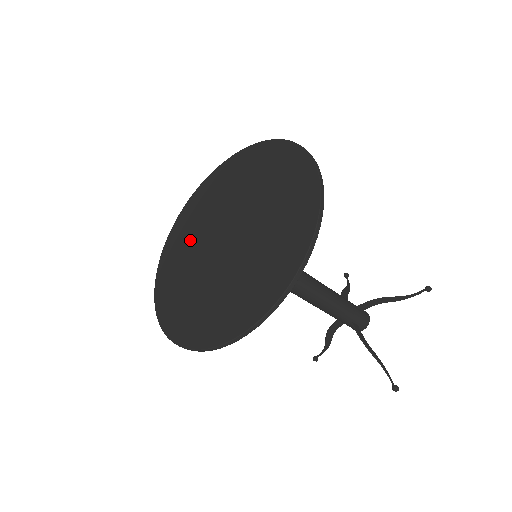
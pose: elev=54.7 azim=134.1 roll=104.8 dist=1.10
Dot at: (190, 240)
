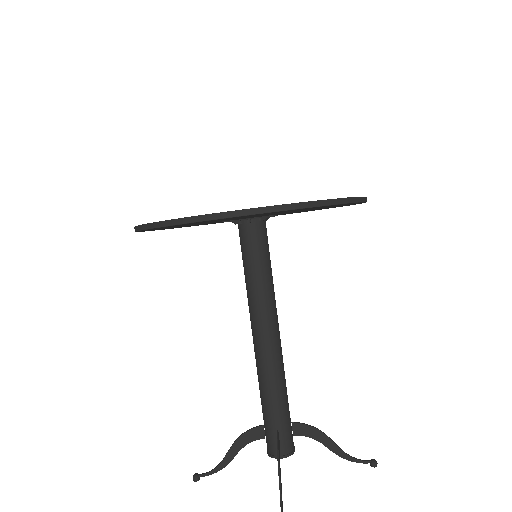
Dot at: occluded
